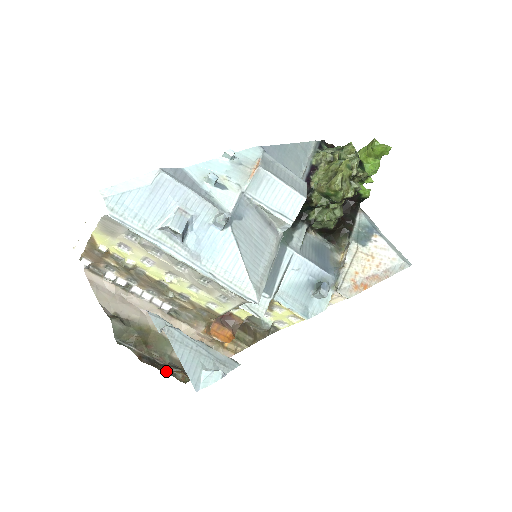
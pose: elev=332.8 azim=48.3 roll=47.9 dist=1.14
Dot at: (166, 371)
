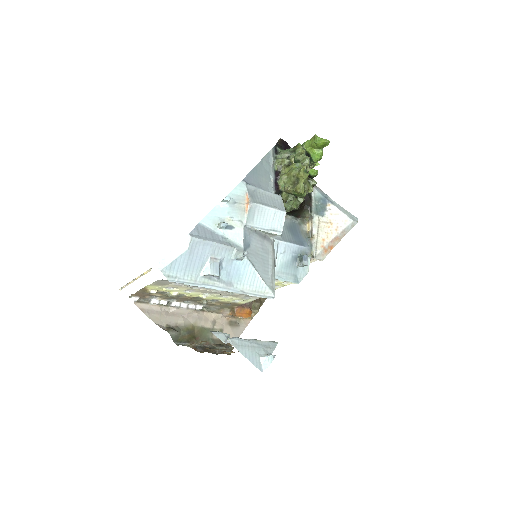
Dot at: (215, 351)
